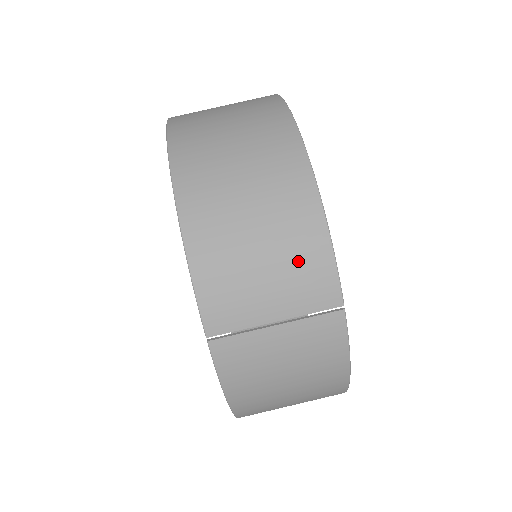
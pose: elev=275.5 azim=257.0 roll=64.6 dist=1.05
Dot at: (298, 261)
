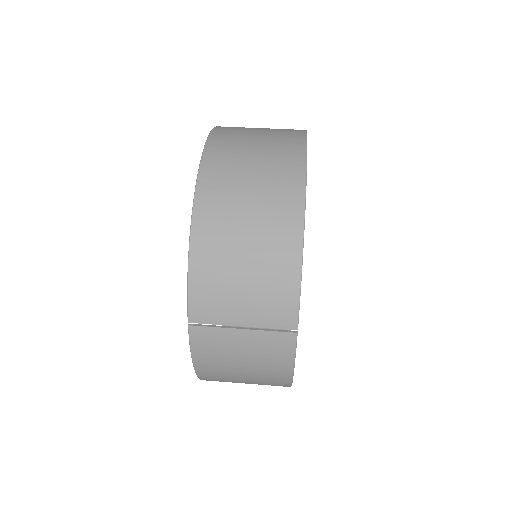
Dot at: (271, 288)
